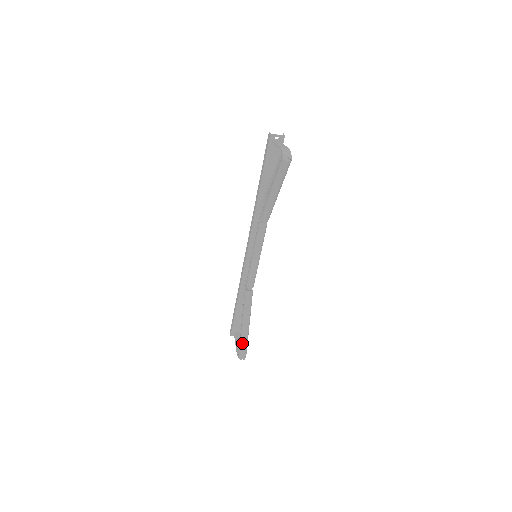
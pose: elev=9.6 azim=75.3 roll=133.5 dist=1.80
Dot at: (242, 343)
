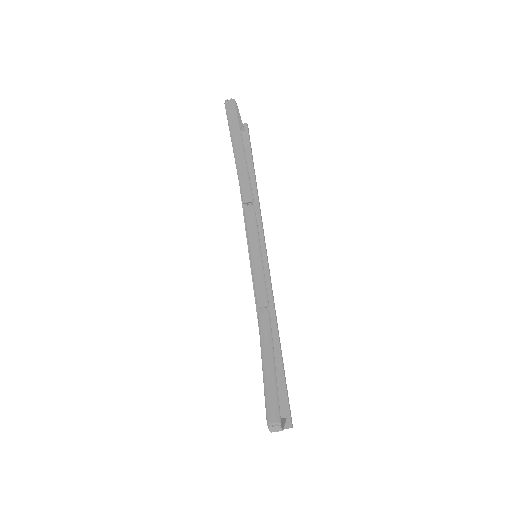
Dot at: (266, 393)
